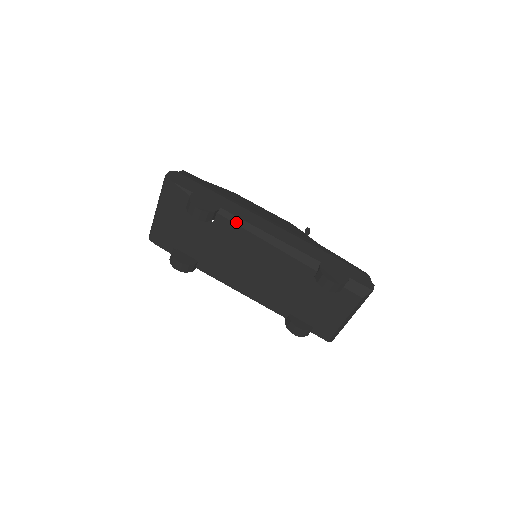
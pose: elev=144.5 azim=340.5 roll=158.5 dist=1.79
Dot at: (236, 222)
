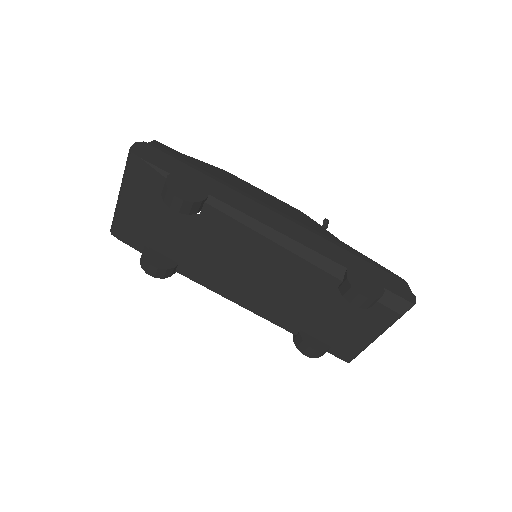
Dot at: (232, 215)
